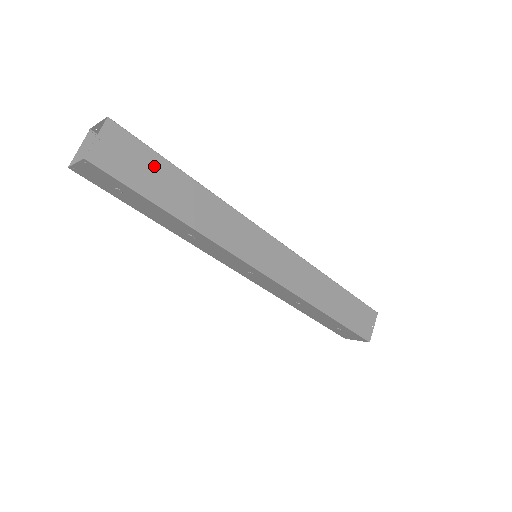
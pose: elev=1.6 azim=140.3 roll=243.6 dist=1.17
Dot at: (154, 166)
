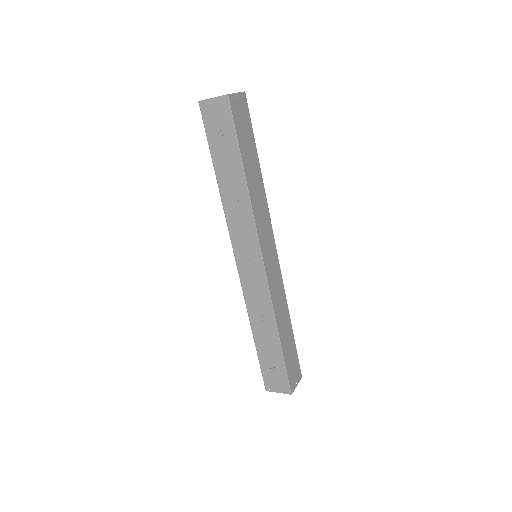
Dot at: (249, 137)
